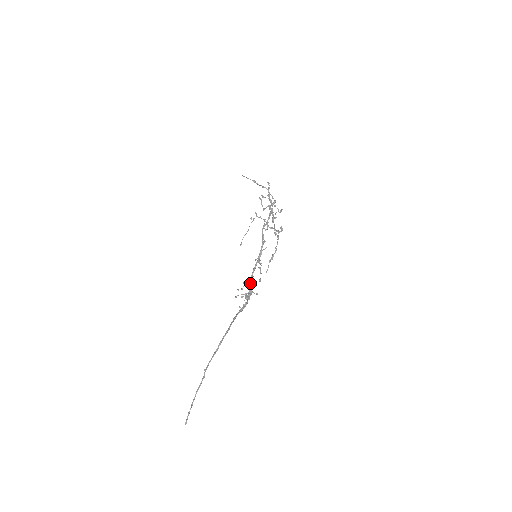
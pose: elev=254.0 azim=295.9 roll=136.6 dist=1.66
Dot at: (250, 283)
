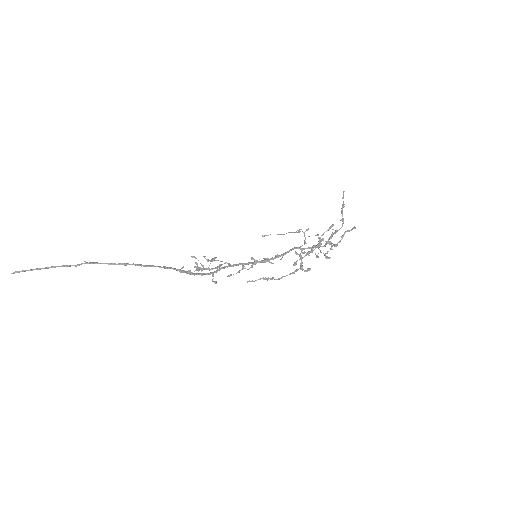
Dot at: (219, 265)
